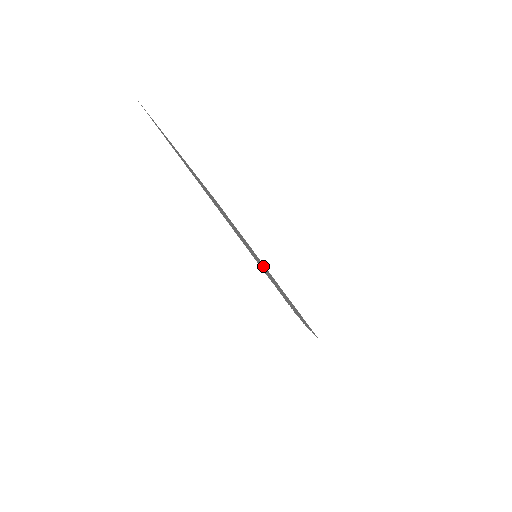
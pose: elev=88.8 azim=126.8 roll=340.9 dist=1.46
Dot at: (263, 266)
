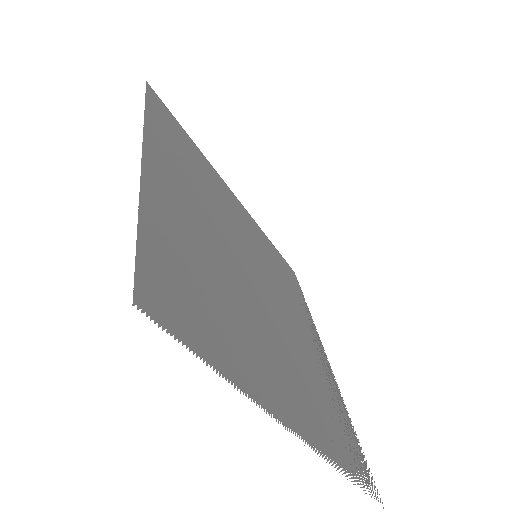
Dot at: (276, 293)
